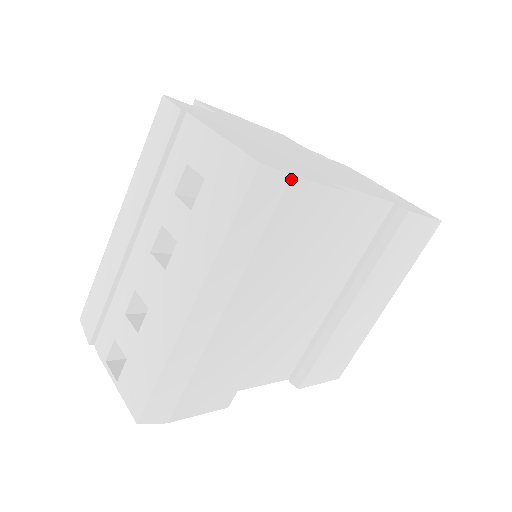
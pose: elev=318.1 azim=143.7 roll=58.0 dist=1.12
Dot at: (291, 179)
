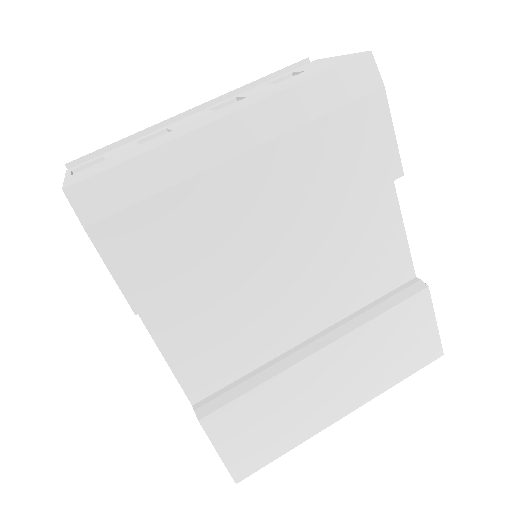
Dot at: (381, 89)
